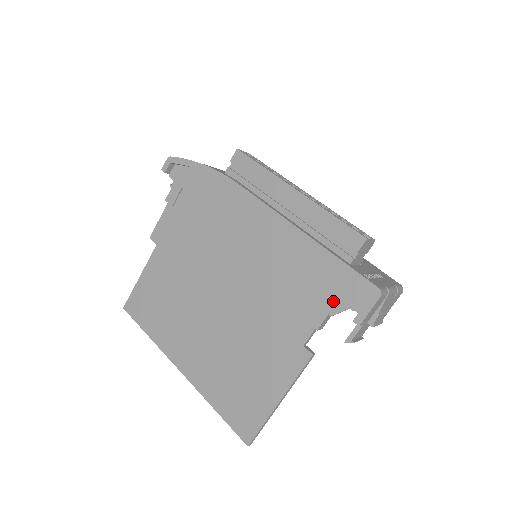
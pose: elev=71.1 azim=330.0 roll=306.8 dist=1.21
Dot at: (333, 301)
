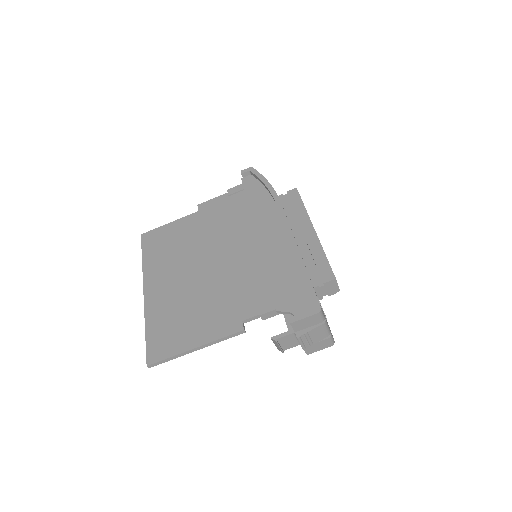
Dot at: (285, 302)
